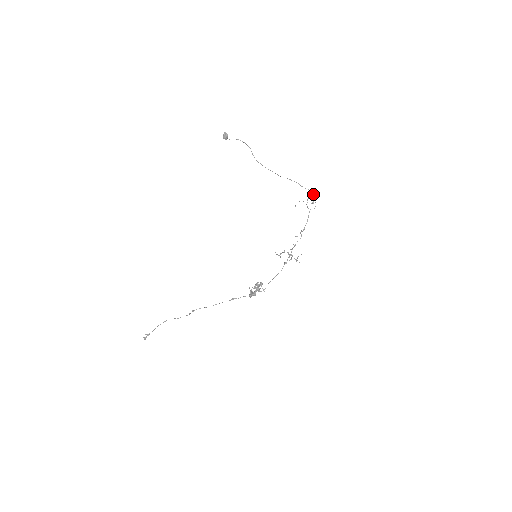
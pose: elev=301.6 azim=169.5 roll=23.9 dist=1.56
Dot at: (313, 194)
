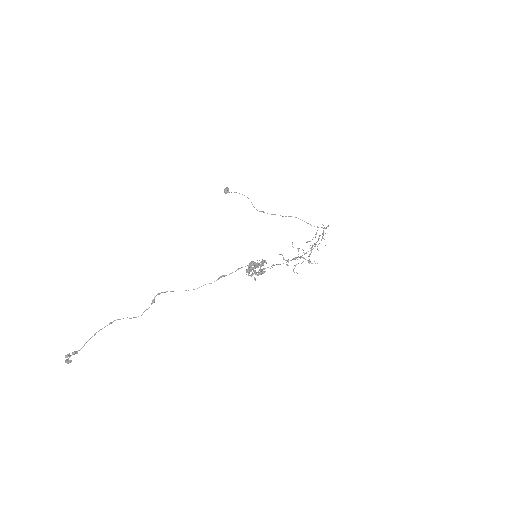
Dot at: occluded
